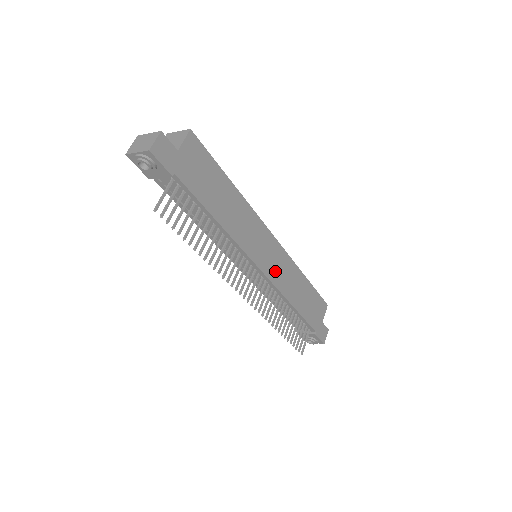
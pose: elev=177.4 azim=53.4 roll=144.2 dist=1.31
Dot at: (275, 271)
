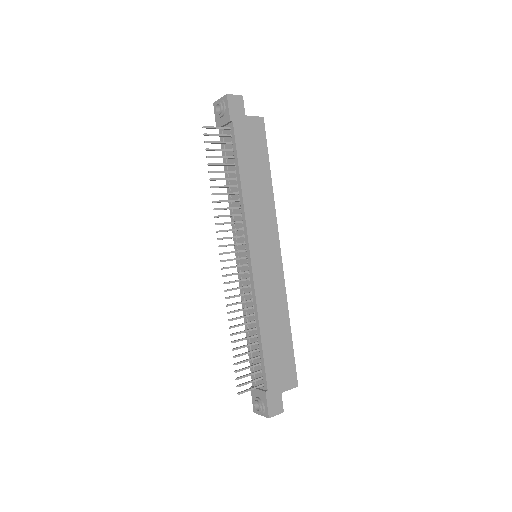
Dot at: (263, 277)
